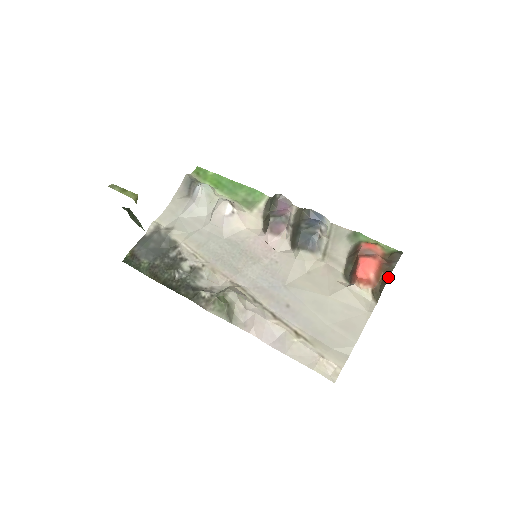
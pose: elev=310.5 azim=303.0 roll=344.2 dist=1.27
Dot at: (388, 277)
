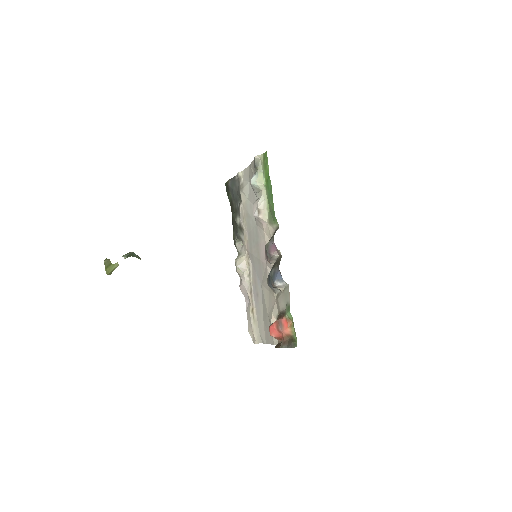
Dot at: (277, 347)
